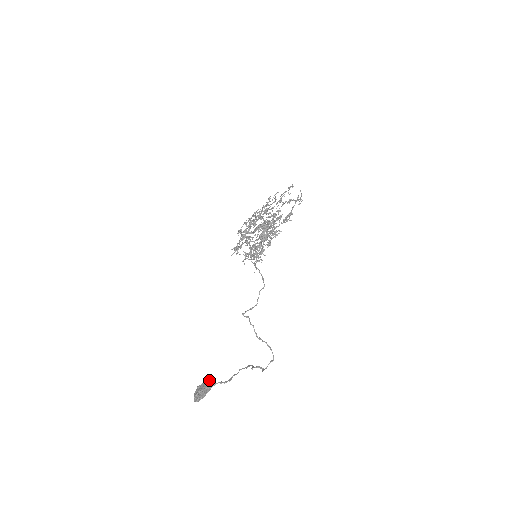
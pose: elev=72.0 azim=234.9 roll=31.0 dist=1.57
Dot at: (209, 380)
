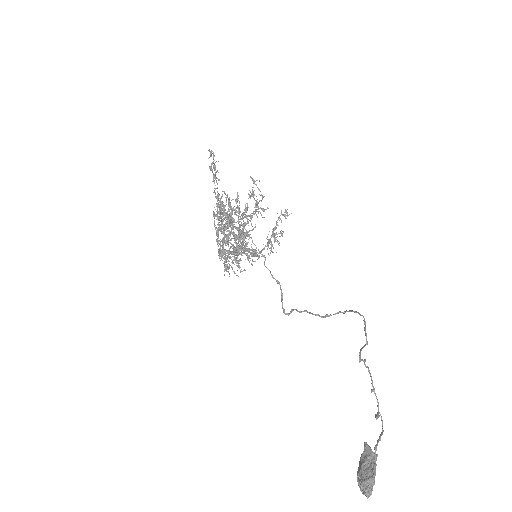
Dot at: occluded
